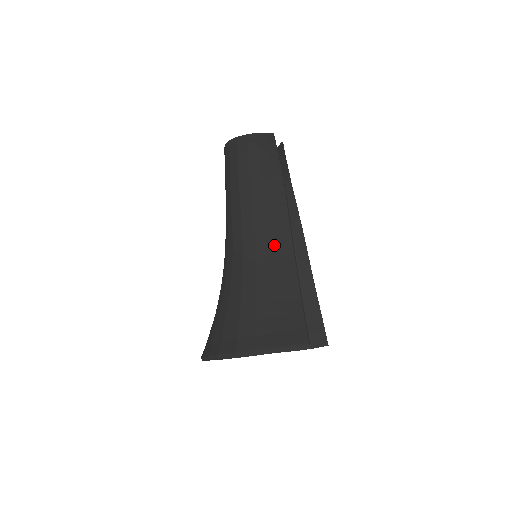
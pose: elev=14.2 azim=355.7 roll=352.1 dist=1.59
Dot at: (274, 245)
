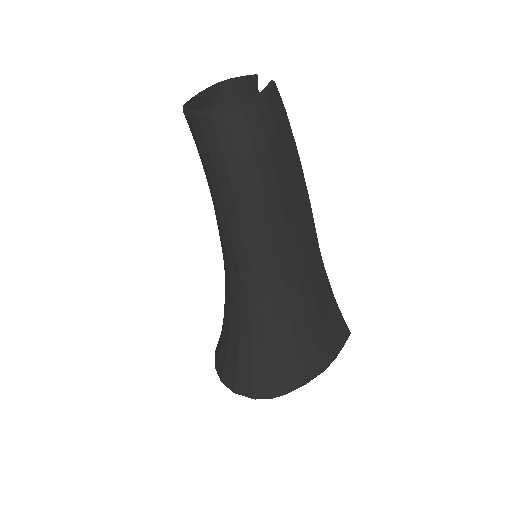
Dot at: (308, 255)
